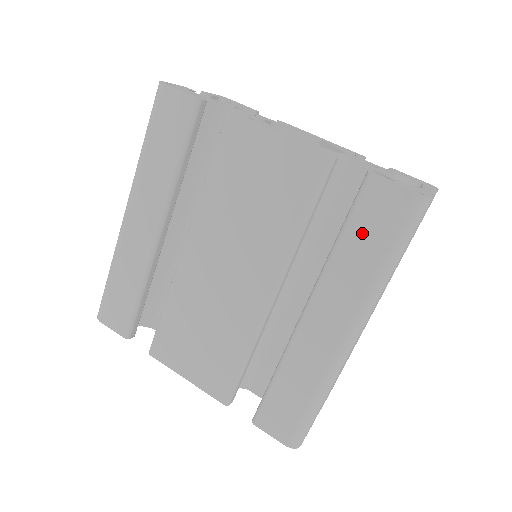
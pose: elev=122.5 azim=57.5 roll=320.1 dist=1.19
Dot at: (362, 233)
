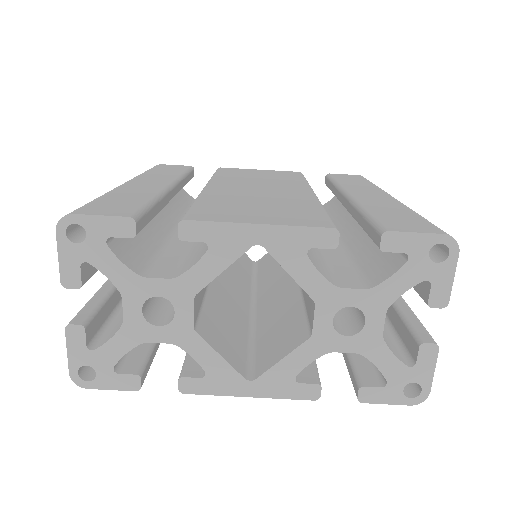
Dot at: occluded
